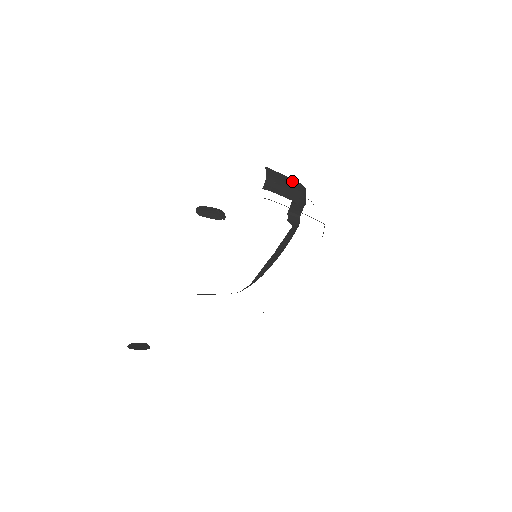
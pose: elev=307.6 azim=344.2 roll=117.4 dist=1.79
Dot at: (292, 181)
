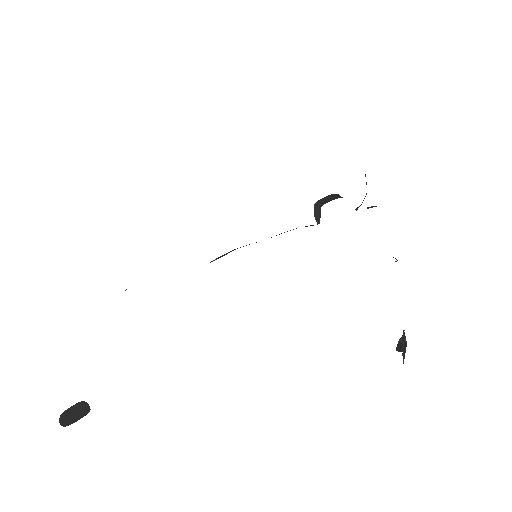
Dot at: occluded
